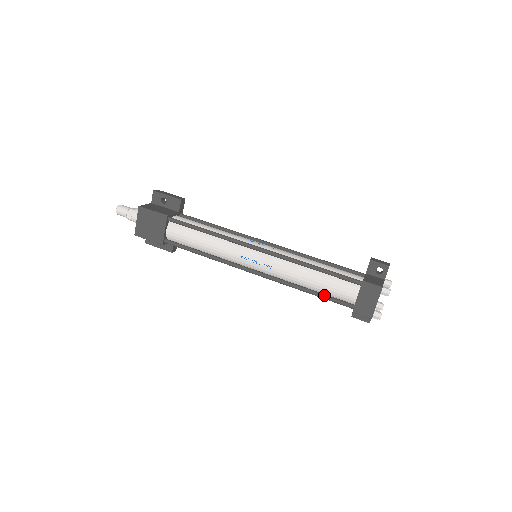
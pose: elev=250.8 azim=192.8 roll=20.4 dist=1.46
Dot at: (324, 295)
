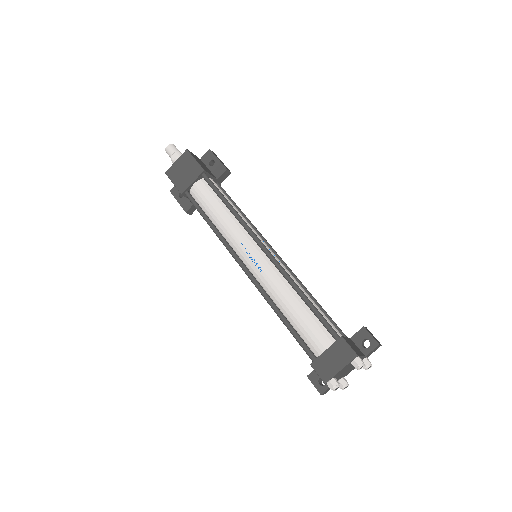
Dot at: (294, 329)
